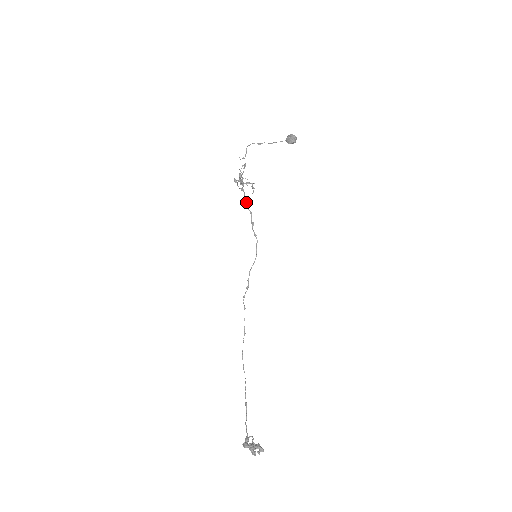
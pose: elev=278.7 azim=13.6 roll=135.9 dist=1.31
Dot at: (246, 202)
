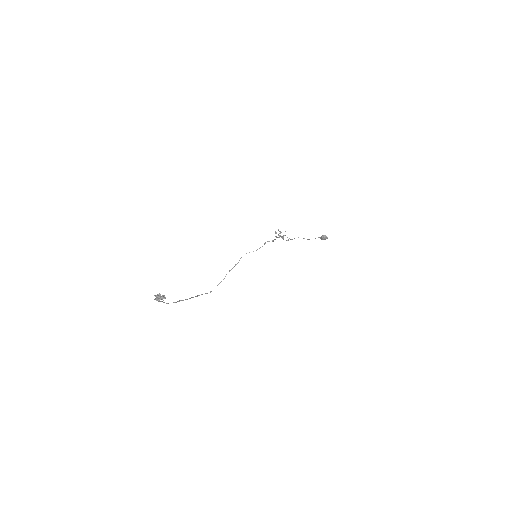
Dot at: (273, 241)
